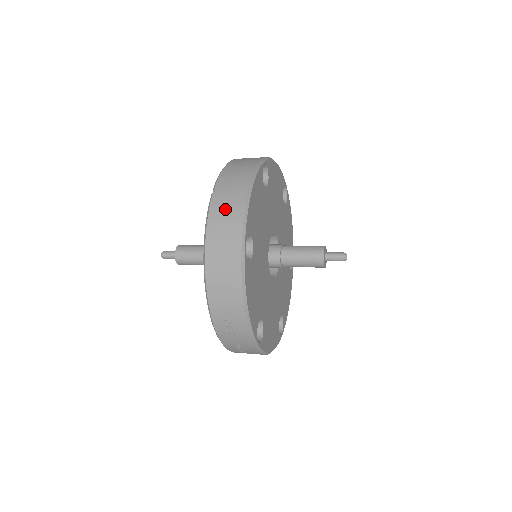
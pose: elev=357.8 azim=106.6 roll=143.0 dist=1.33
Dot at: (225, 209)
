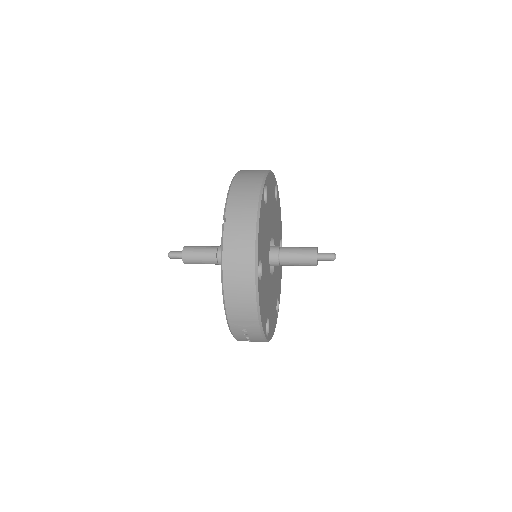
Dot at: (238, 240)
